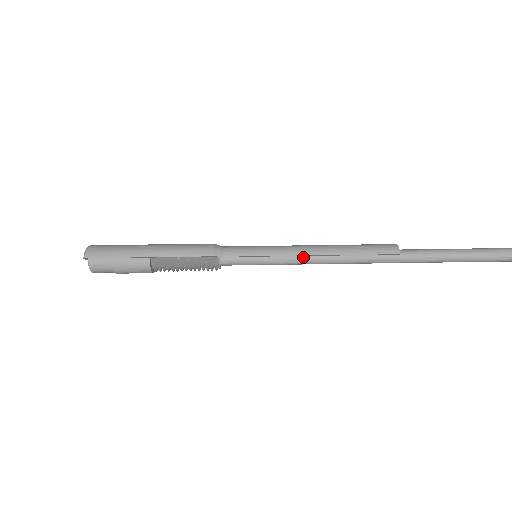
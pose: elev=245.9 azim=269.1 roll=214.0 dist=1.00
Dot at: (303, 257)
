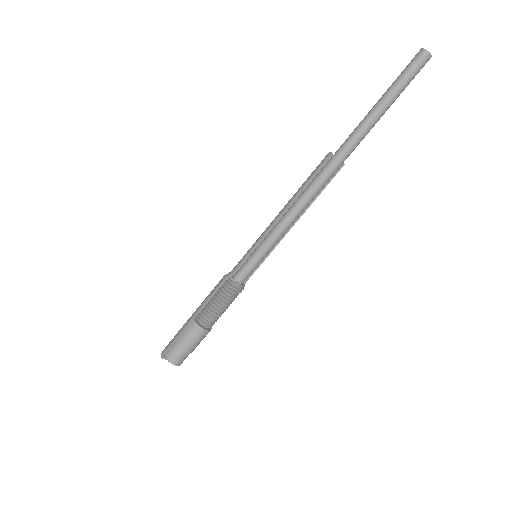
Dot at: (279, 224)
